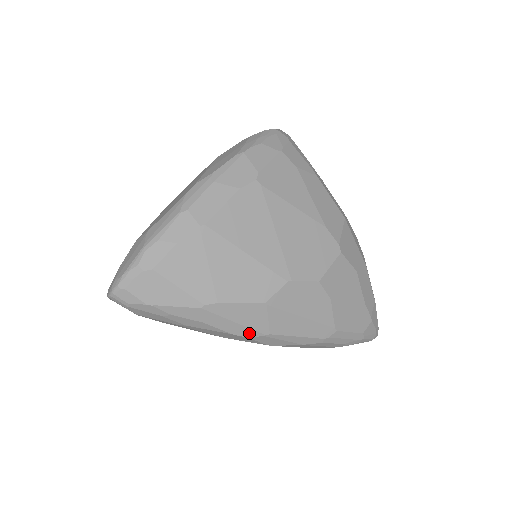
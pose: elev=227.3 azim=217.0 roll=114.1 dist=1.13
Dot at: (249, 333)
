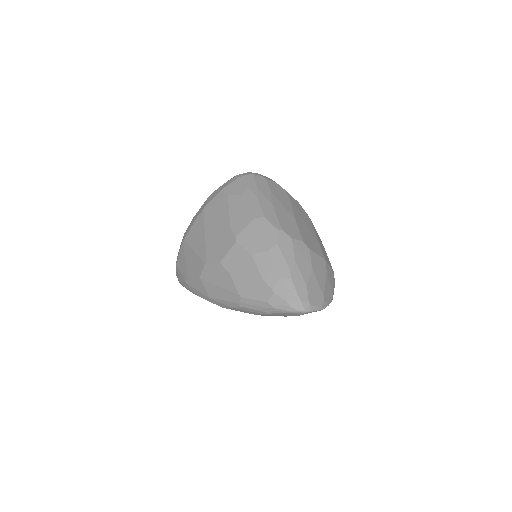
Dot at: (205, 297)
